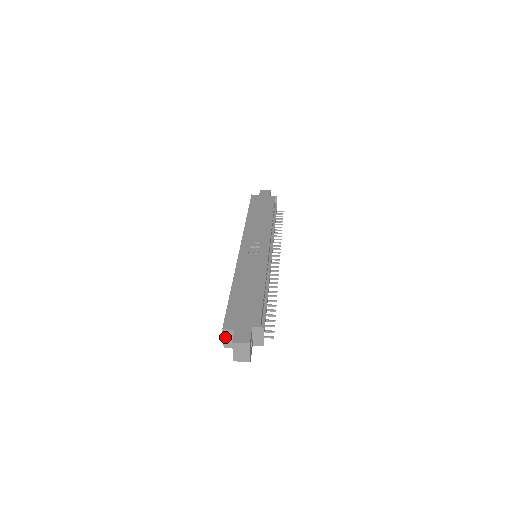
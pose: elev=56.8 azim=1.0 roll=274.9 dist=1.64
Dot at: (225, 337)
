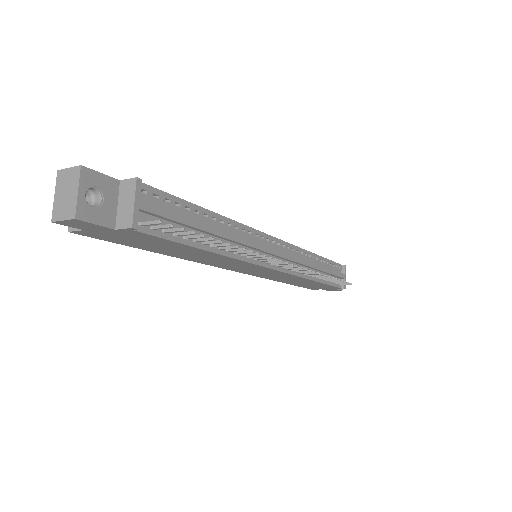
Dot at: occluded
